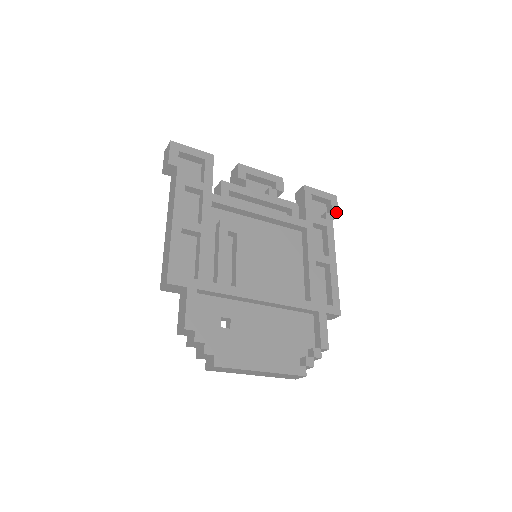
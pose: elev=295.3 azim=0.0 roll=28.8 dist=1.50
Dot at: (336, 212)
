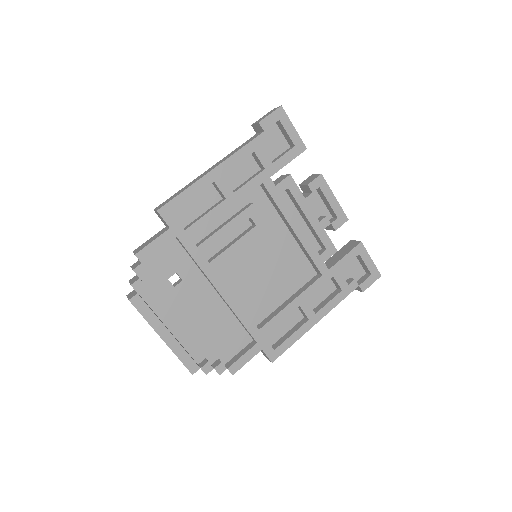
Dot at: (365, 287)
